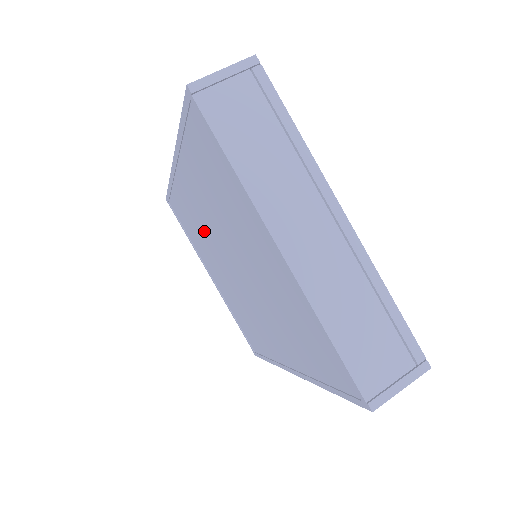
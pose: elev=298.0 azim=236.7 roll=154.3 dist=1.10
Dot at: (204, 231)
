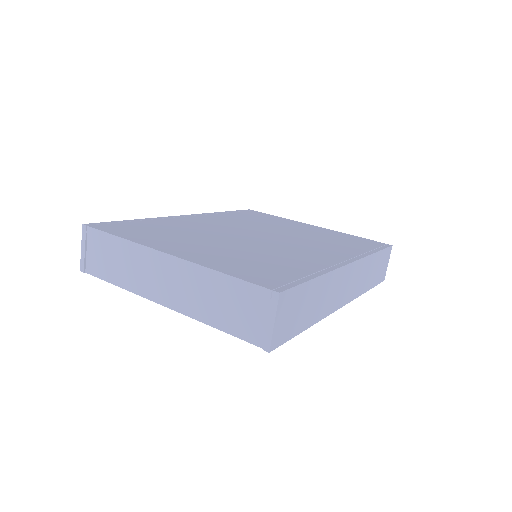
Dot at: occluded
